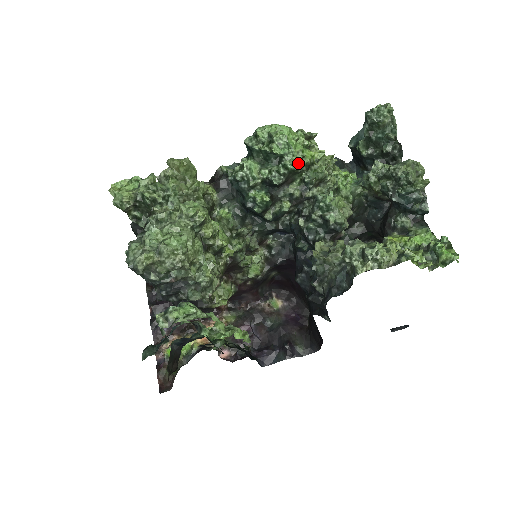
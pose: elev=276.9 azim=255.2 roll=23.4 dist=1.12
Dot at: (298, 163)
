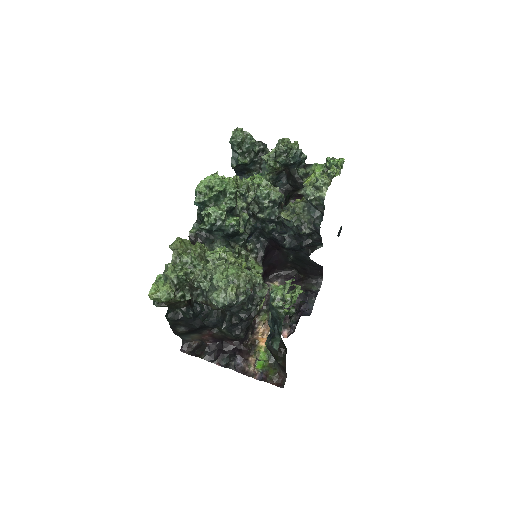
Dot at: (235, 186)
